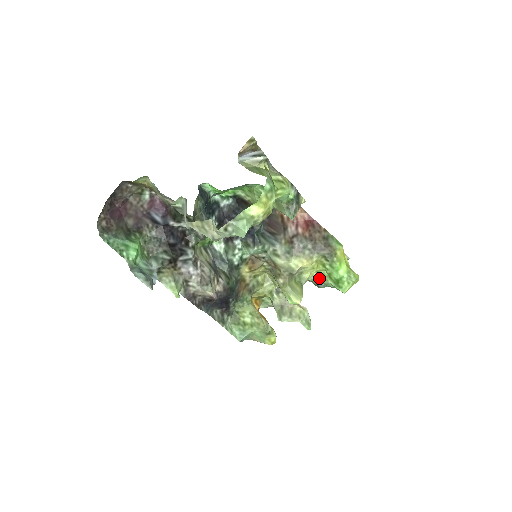
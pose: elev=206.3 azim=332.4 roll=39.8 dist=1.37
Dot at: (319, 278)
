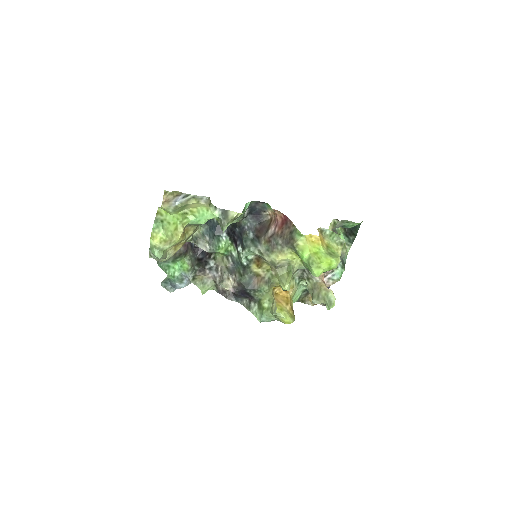
Dot at: (304, 266)
